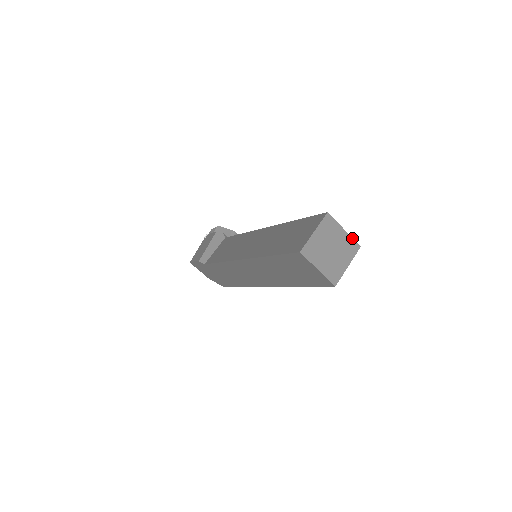
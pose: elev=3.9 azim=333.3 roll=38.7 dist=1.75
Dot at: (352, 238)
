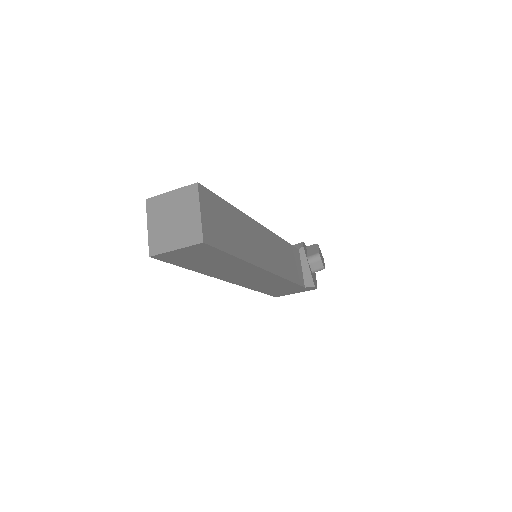
Dot at: (202, 226)
